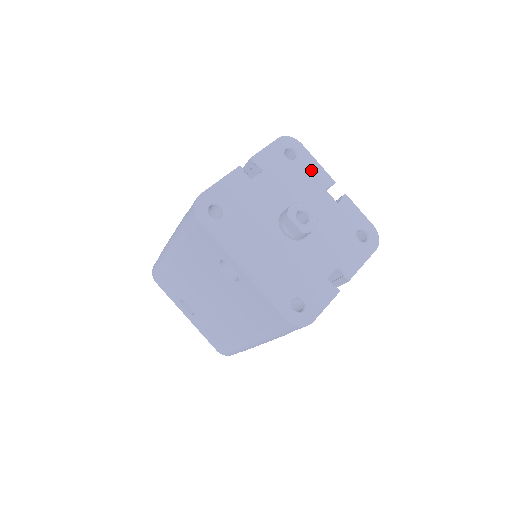
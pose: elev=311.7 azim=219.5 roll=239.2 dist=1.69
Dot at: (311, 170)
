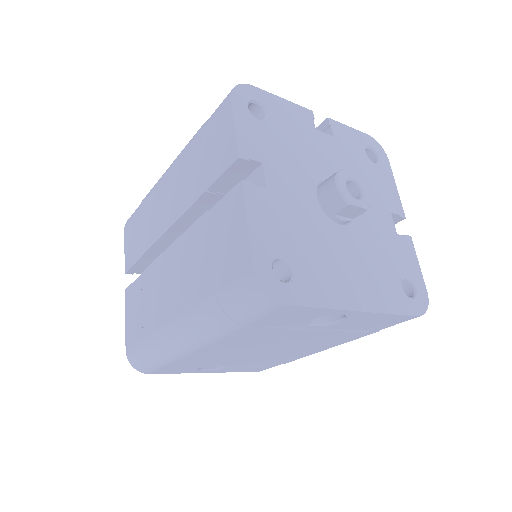
Dot at: (288, 115)
